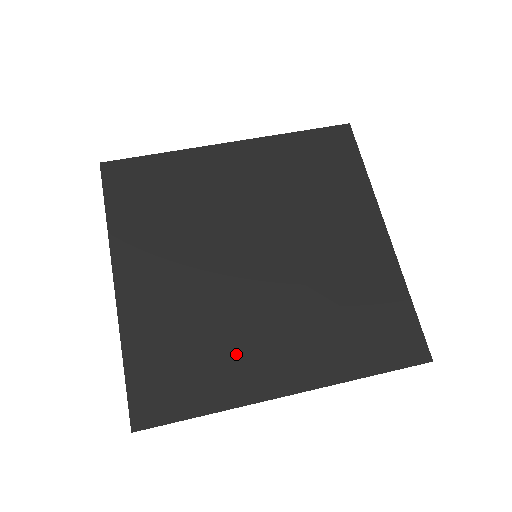
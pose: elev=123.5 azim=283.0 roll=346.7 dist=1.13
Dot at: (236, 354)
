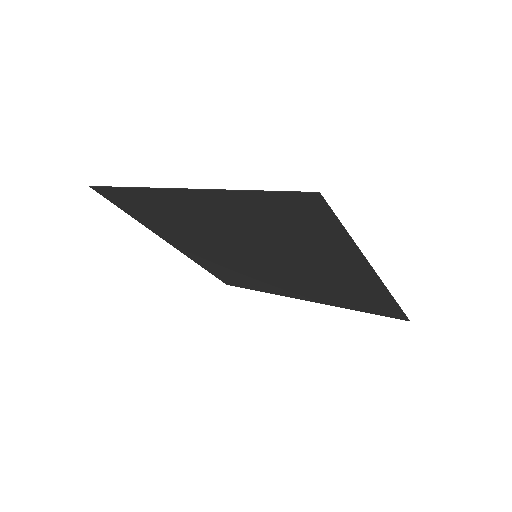
Dot at: (182, 212)
